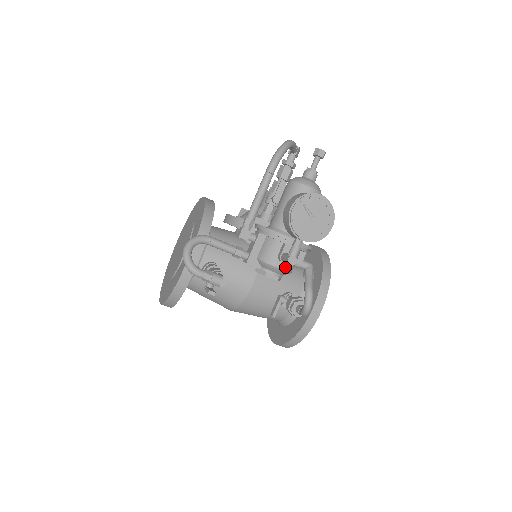
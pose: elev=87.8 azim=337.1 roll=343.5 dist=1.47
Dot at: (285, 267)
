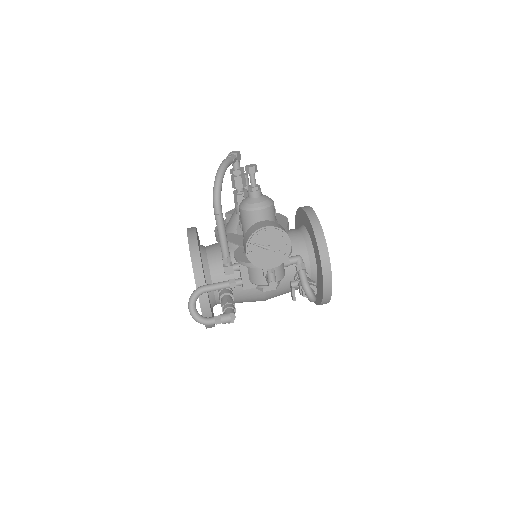
Dot at: occluded
